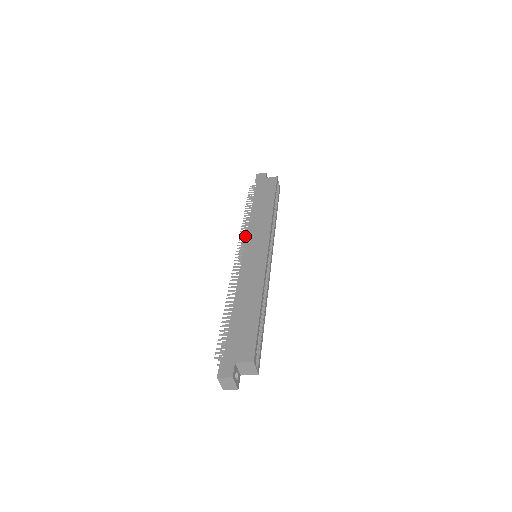
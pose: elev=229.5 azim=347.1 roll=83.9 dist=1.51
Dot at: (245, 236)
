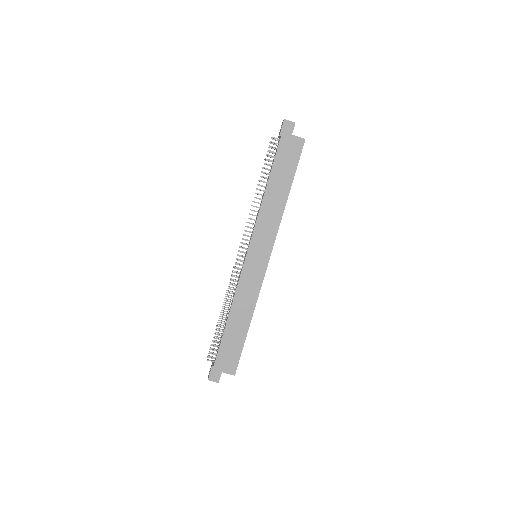
Dot at: occluded
